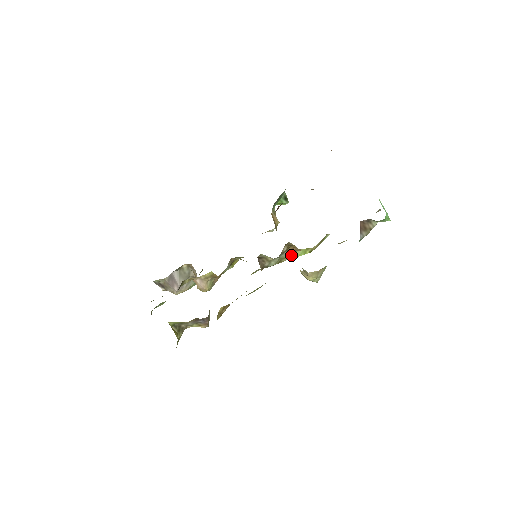
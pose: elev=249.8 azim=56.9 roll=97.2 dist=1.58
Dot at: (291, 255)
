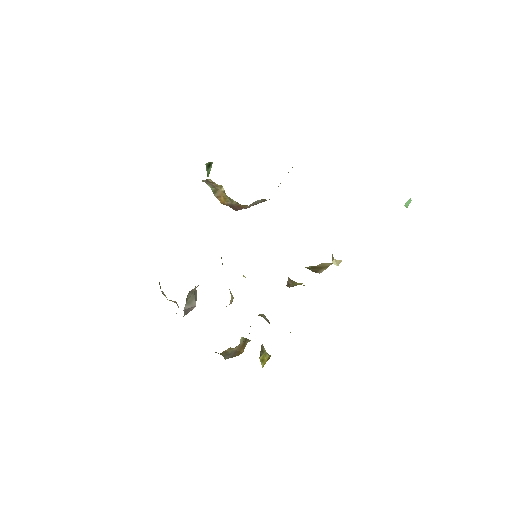
Dot at: occluded
